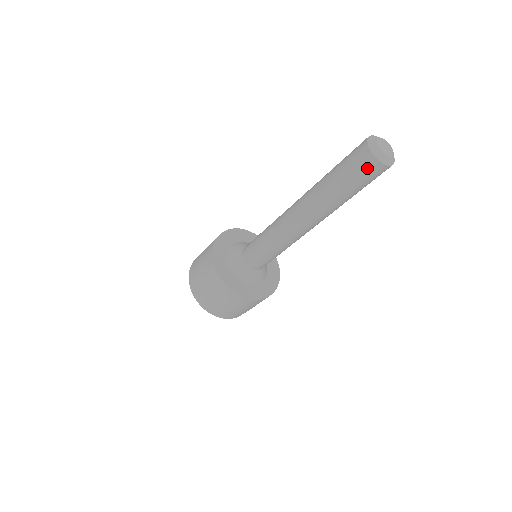
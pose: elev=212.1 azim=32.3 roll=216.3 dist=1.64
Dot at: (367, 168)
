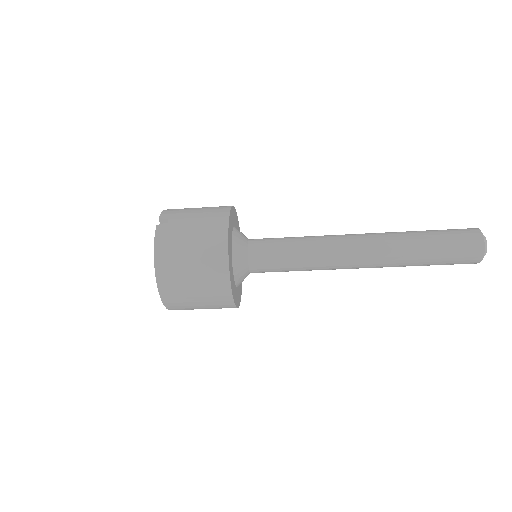
Dot at: (466, 263)
